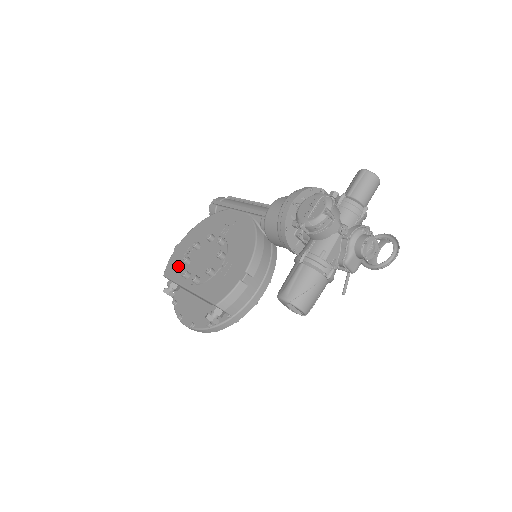
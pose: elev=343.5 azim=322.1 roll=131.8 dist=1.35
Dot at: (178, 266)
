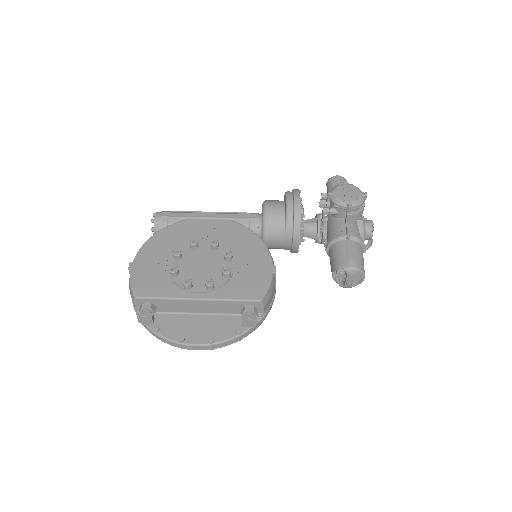
Dot at: (157, 282)
